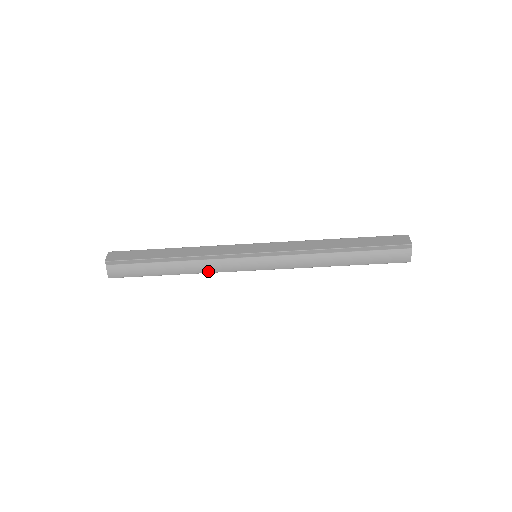
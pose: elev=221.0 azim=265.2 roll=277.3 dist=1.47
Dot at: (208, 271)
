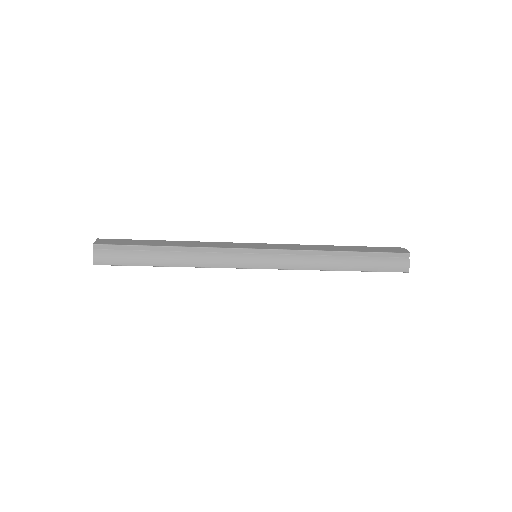
Dot at: (205, 265)
